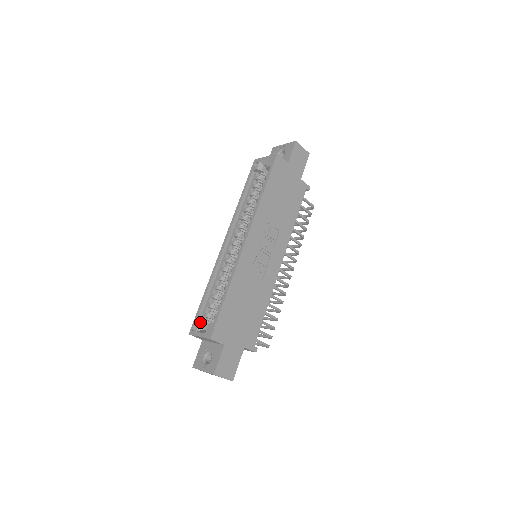
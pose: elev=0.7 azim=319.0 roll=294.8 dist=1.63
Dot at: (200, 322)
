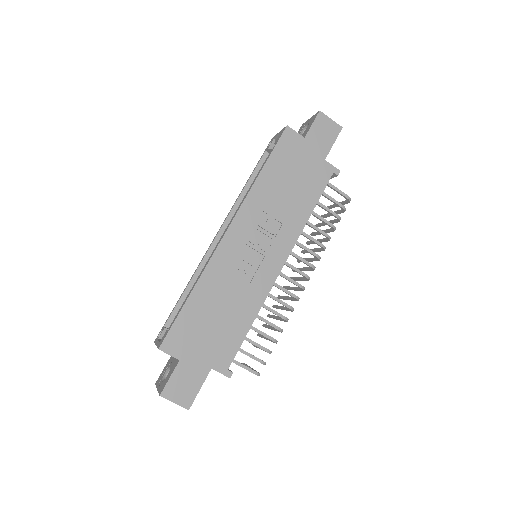
Dot at: (164, 328)
